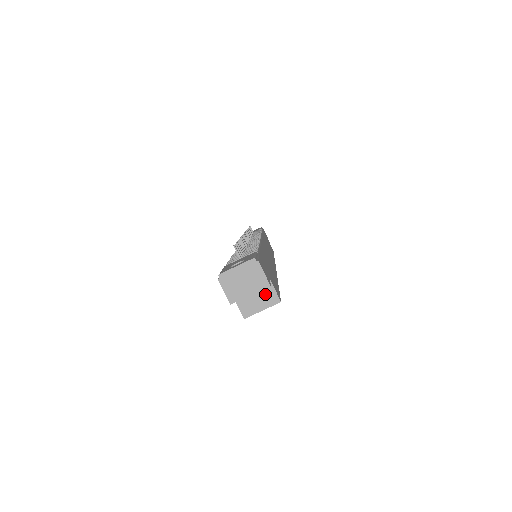
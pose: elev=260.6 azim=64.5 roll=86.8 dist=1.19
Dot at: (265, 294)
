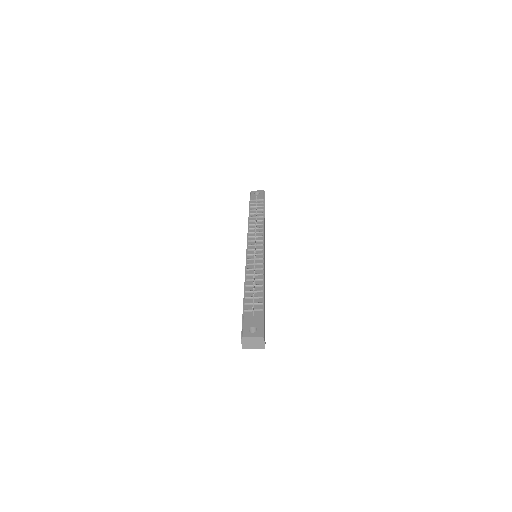
Dot at: occluded
